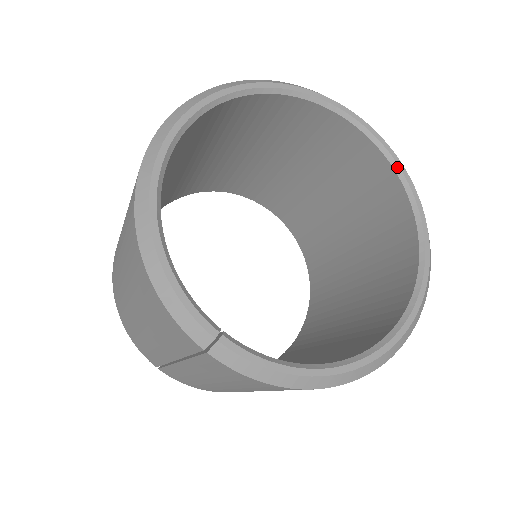
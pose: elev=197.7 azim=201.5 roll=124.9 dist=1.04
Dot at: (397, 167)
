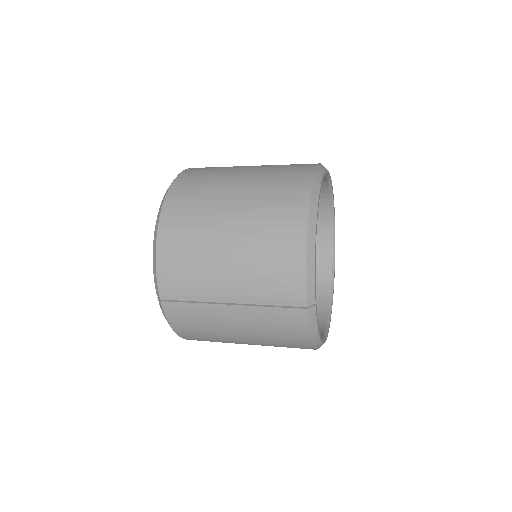
Dot at: (334, 249)
